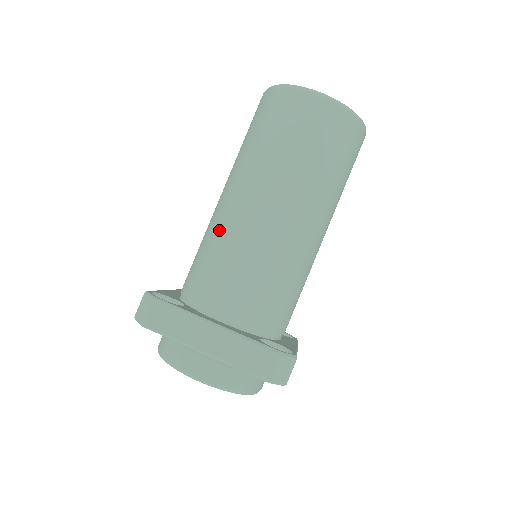
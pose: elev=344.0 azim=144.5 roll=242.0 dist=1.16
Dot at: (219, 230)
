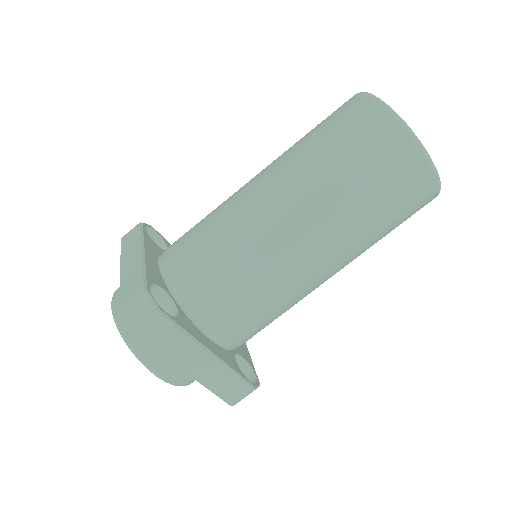
Dot at: (251, 247)
